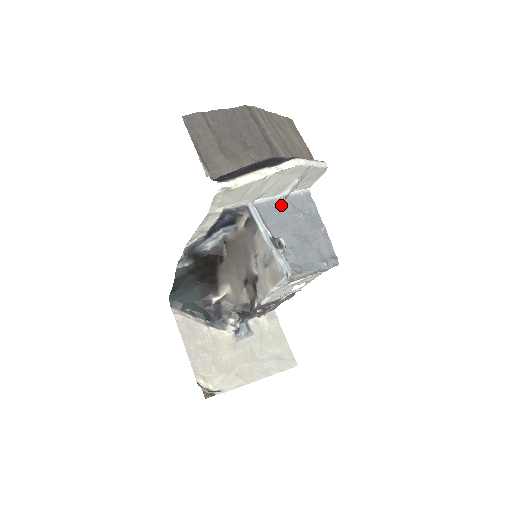
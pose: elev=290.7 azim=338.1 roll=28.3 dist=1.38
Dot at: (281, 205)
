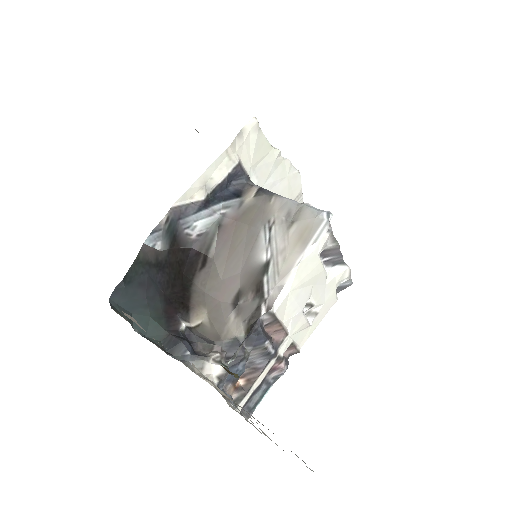
Dot at: occluded
